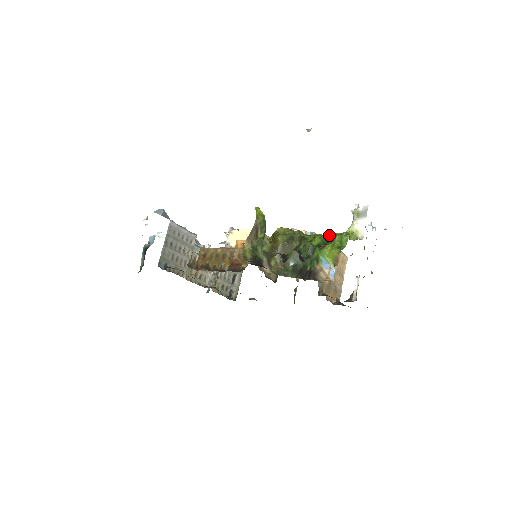
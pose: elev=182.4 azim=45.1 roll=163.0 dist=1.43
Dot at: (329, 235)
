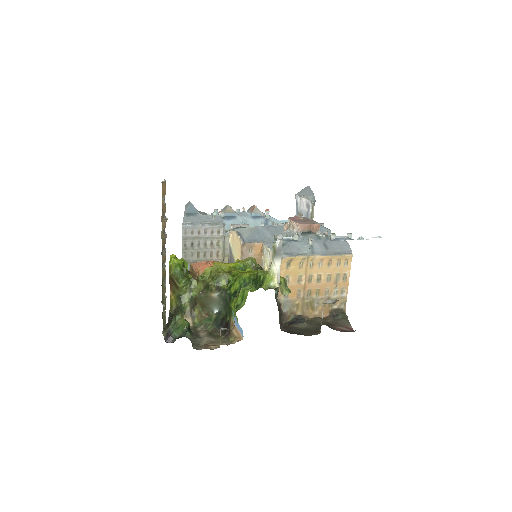
Dot at: (257, 272)
